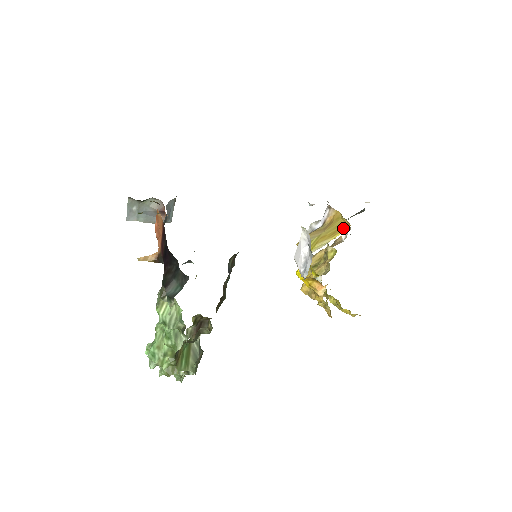
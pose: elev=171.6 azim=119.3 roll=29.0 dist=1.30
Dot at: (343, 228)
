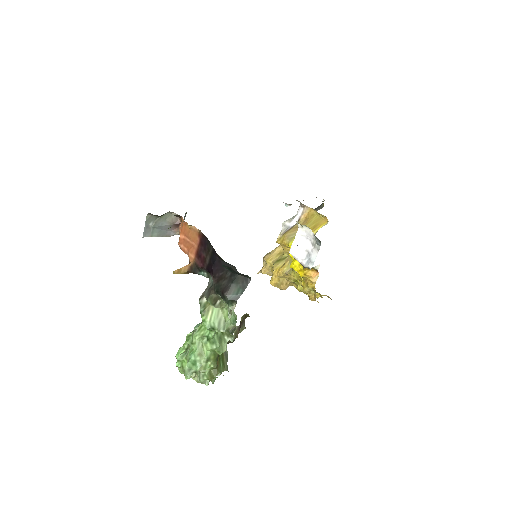
Dot at: (321, 222)
